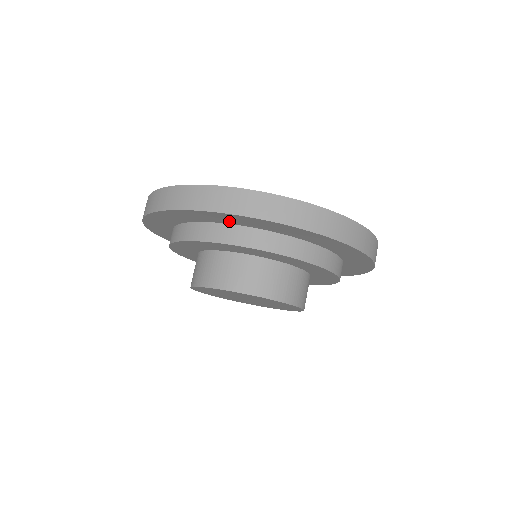
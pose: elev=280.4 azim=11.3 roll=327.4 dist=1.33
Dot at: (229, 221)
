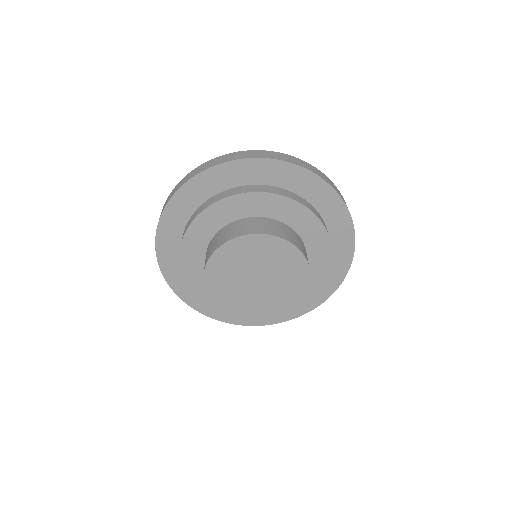
Dot at: (239, 179)
